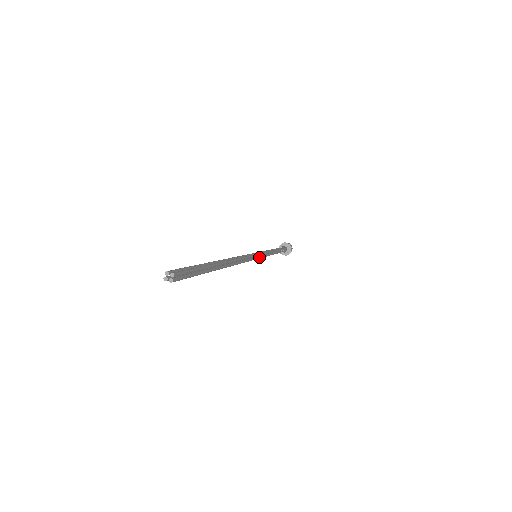
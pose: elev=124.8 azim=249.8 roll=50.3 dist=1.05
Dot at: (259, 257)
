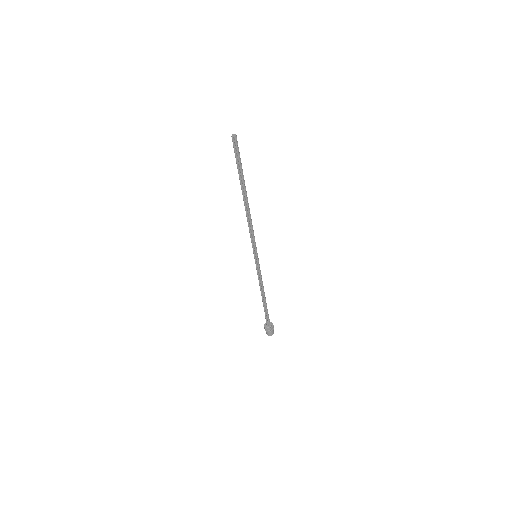
Dot at: (258, 259)
